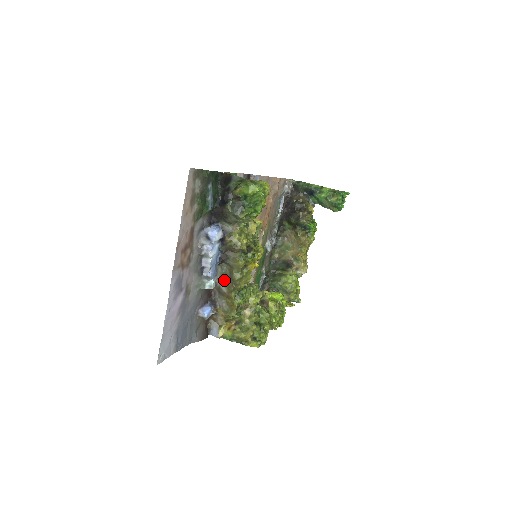
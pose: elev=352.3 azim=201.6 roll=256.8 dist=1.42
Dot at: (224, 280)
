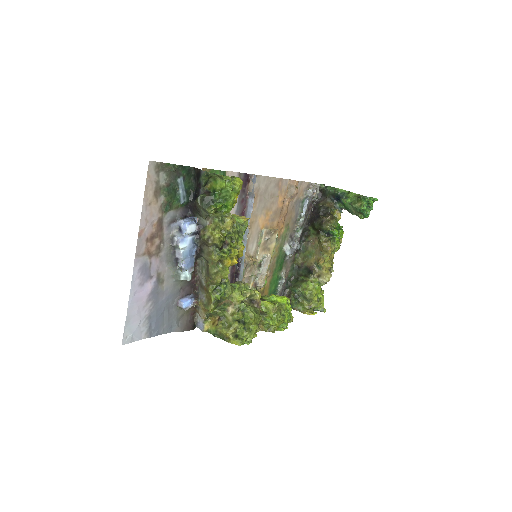
Dot at: (203, 274)
